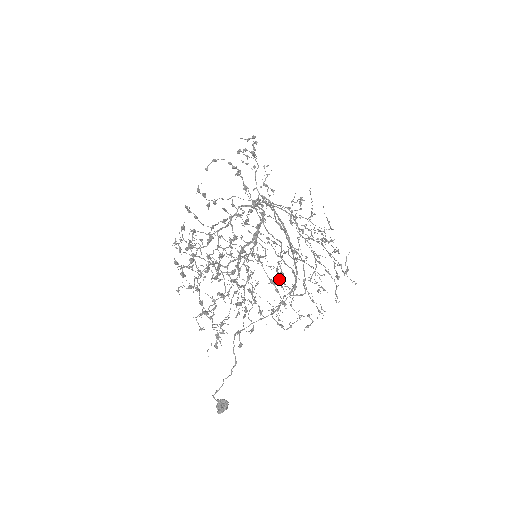
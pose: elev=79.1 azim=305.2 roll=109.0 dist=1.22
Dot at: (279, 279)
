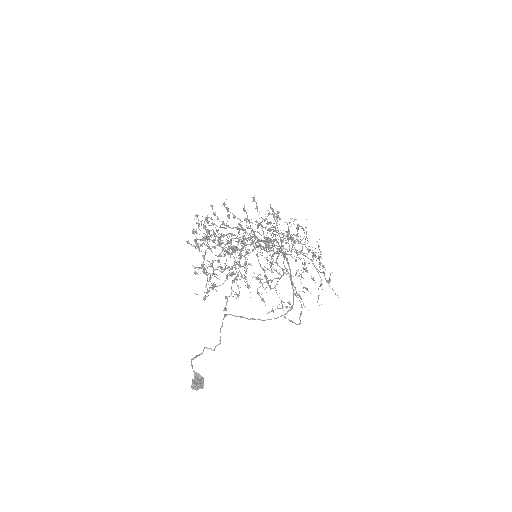
Dot at: occluded
